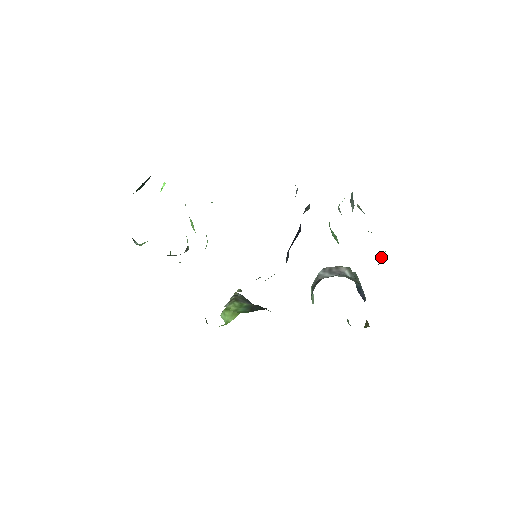
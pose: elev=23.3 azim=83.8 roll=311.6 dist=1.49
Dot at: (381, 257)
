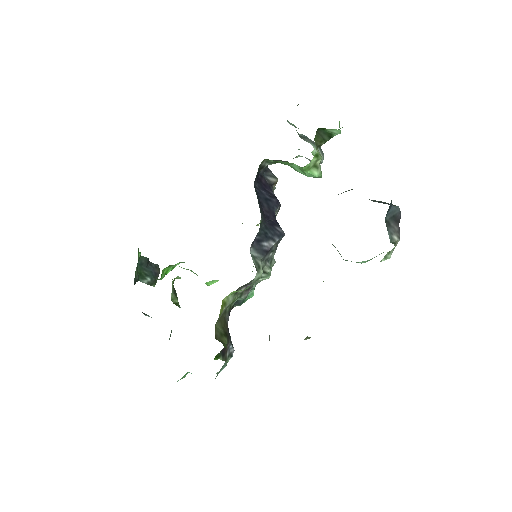
Dot at: occluded
